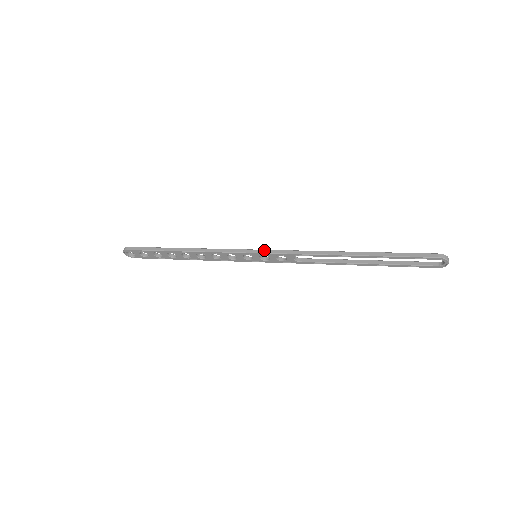
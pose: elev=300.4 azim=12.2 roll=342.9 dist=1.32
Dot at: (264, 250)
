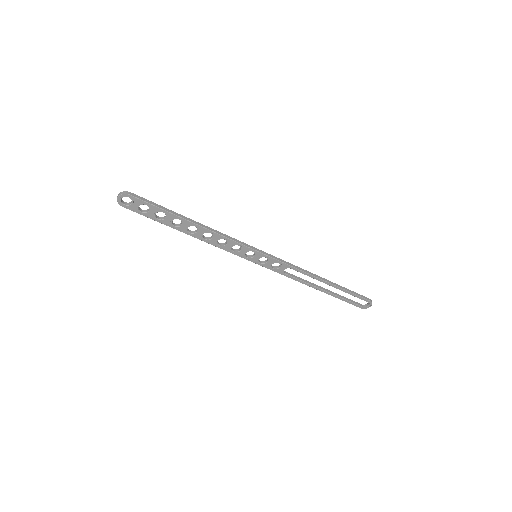
Dot at: (269, 254)
